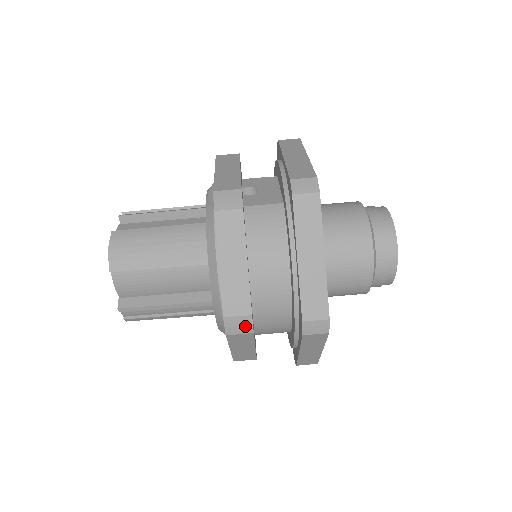
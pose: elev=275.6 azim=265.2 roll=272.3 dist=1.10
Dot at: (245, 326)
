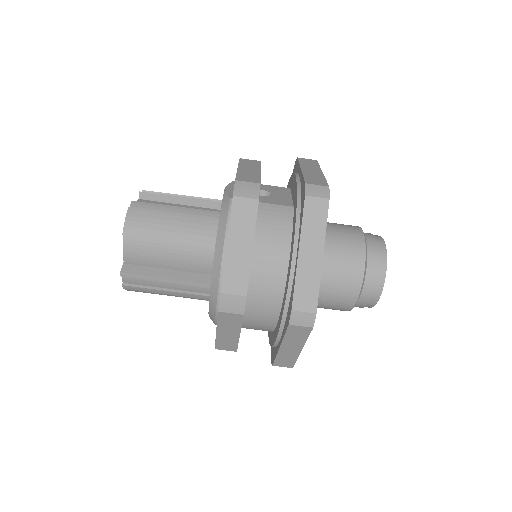
Dot at: (238, 306)
